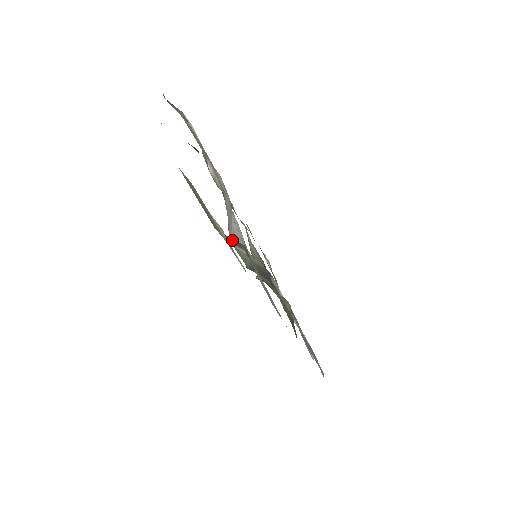
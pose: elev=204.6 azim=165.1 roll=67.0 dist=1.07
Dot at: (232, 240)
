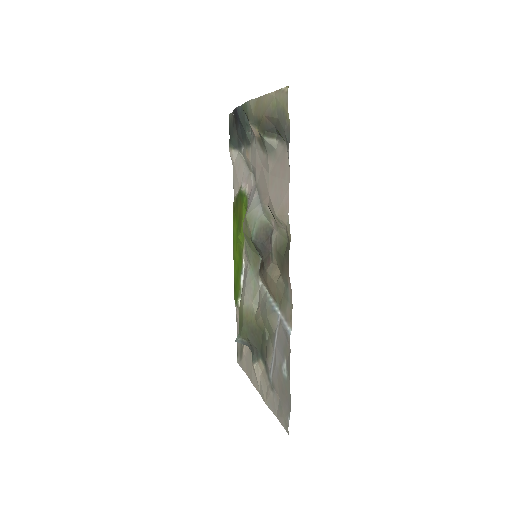
Dot at: (269, 134)
